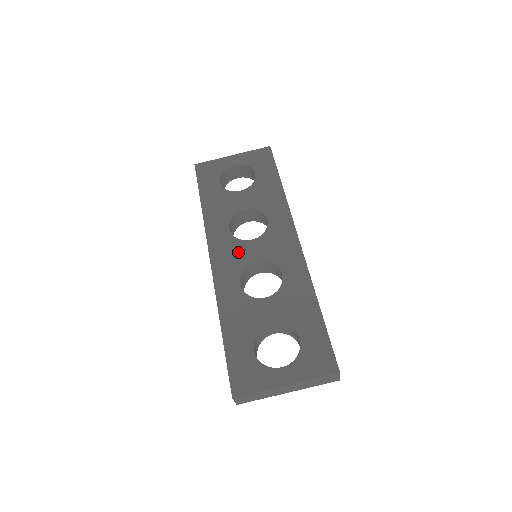
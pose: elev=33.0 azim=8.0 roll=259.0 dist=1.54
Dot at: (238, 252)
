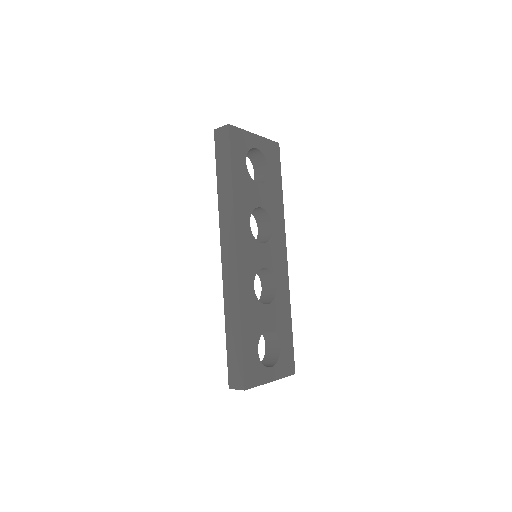
Dot at: (254, 253)
